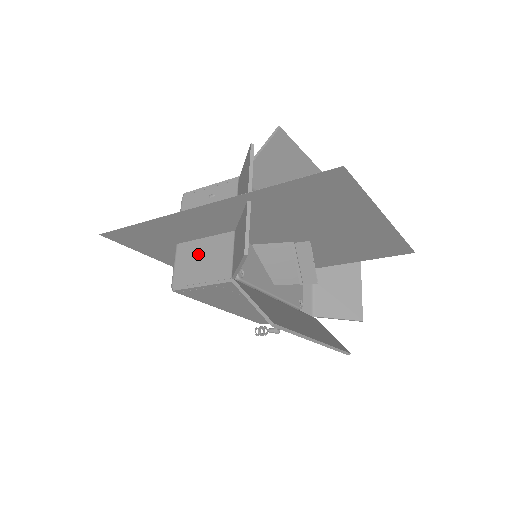
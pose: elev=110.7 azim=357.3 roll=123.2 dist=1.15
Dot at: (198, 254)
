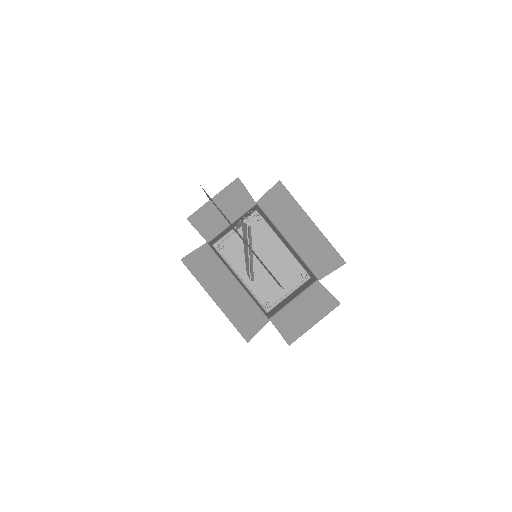
Dot at: occluded
